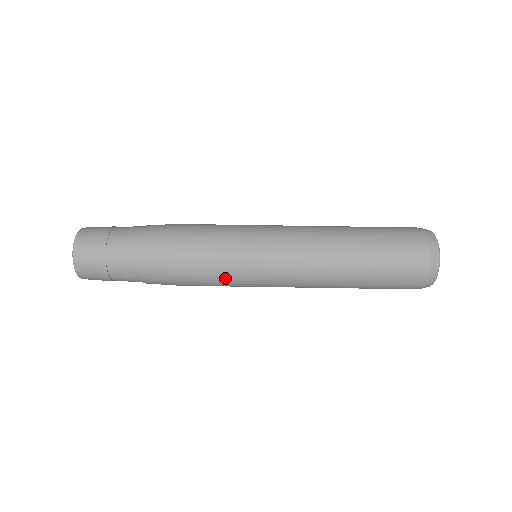
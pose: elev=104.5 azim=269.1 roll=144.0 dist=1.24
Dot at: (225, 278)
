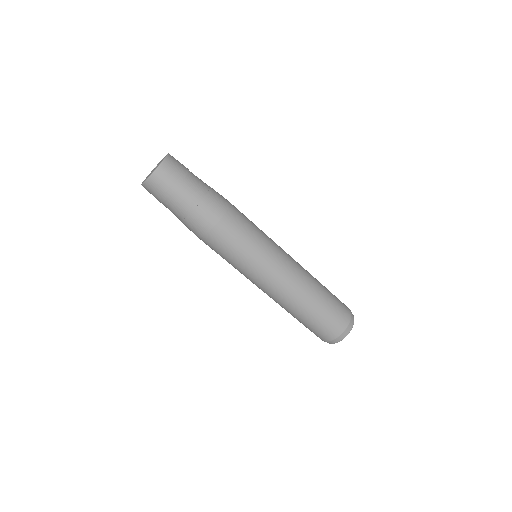
Dot at: (229, 260)
